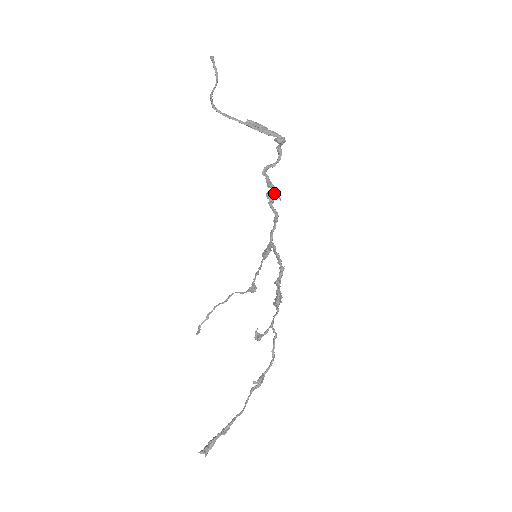
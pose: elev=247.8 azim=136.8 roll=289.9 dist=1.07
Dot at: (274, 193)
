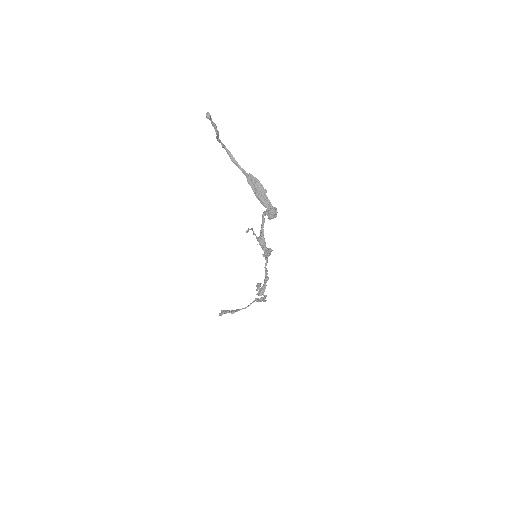
Dot at: (260, 245)
